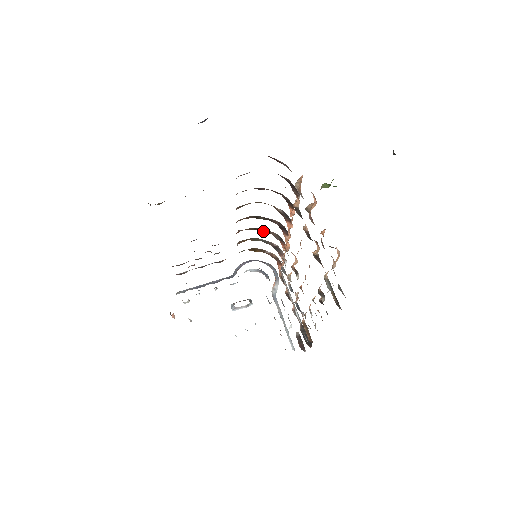
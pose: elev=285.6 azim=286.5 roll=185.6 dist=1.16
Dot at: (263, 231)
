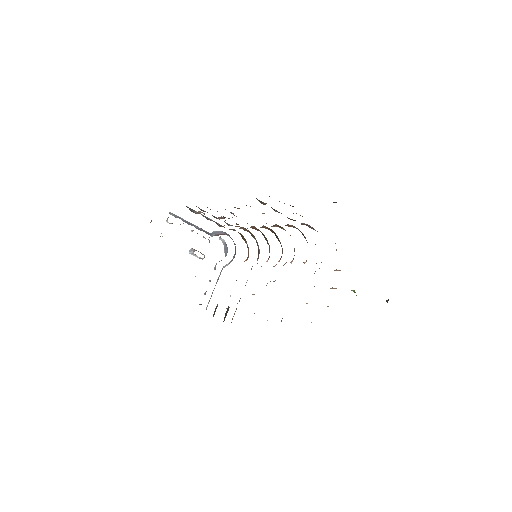
Dot at: (267, 241)
